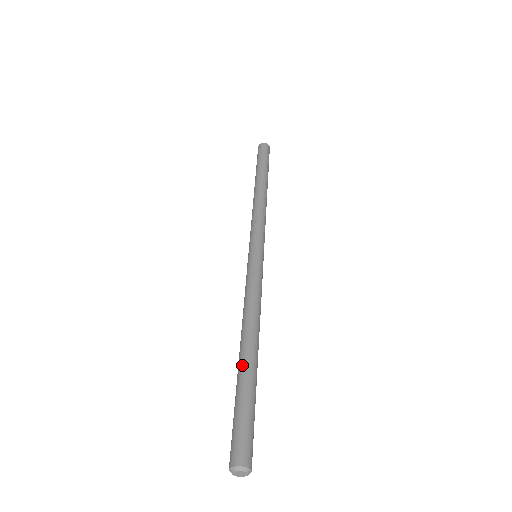
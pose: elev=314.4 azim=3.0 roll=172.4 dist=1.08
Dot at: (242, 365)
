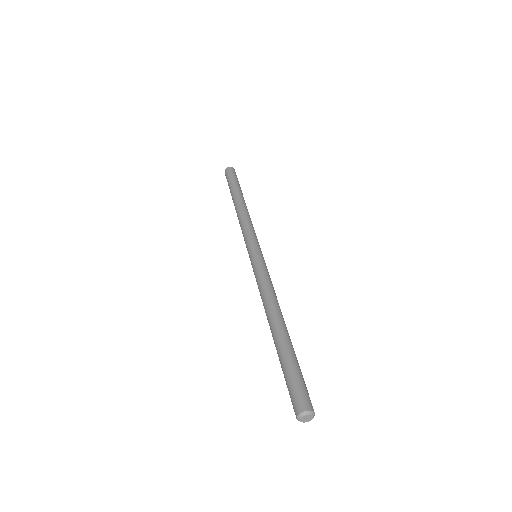
Dot at: (279, 338)
